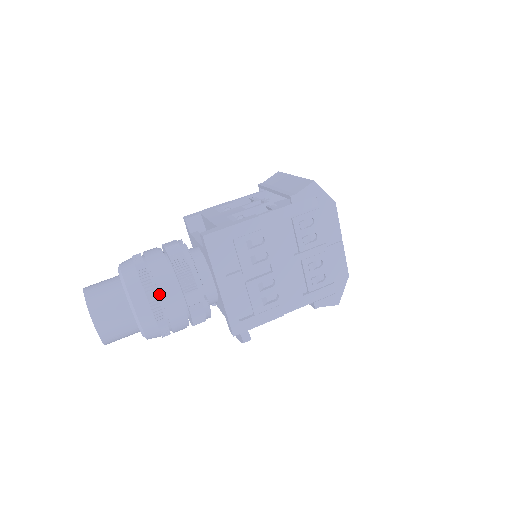
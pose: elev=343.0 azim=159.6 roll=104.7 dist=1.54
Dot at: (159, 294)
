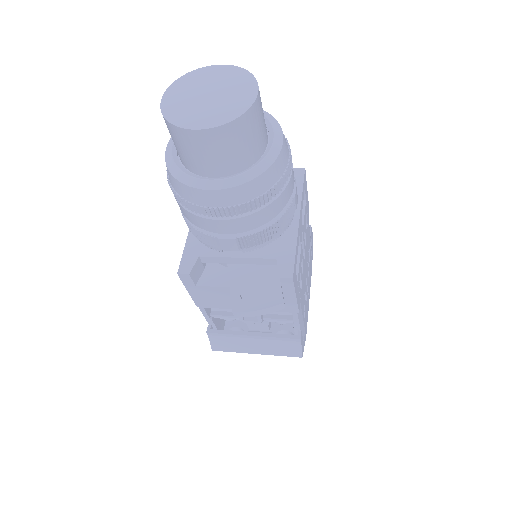
Dot at: occluded
